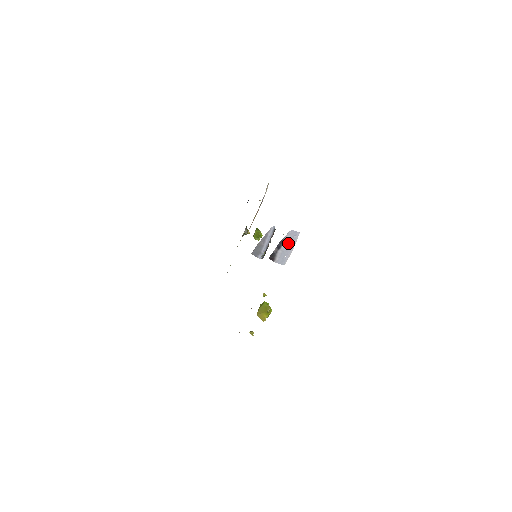
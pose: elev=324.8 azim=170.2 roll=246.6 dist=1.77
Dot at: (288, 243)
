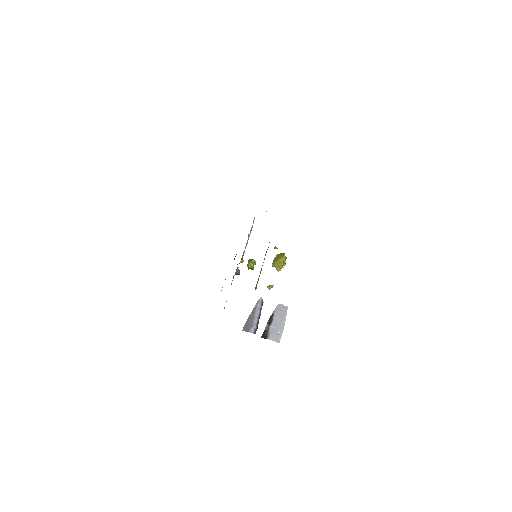
Dot at: (278, 317)
